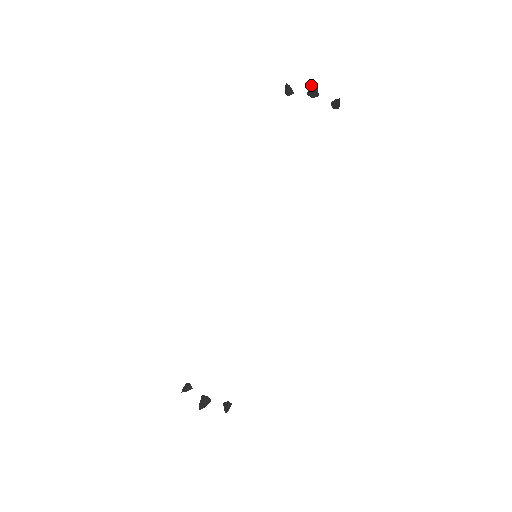
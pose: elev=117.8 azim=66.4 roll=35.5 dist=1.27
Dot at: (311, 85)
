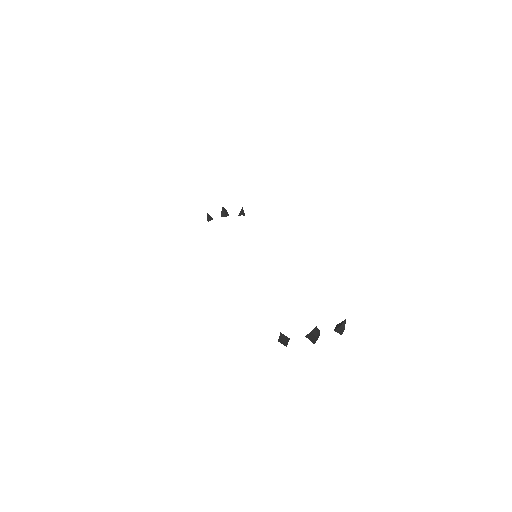
Dot at: (222, 210)
